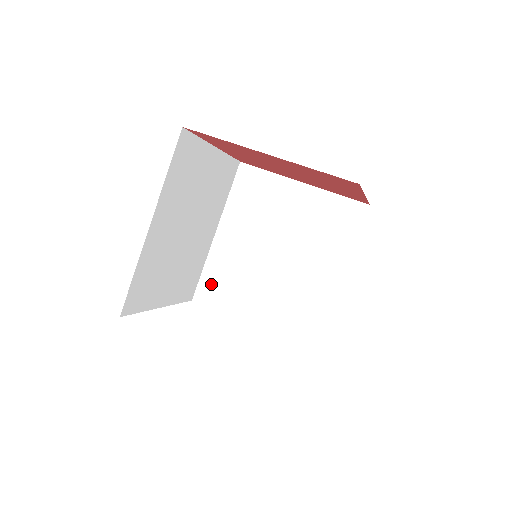
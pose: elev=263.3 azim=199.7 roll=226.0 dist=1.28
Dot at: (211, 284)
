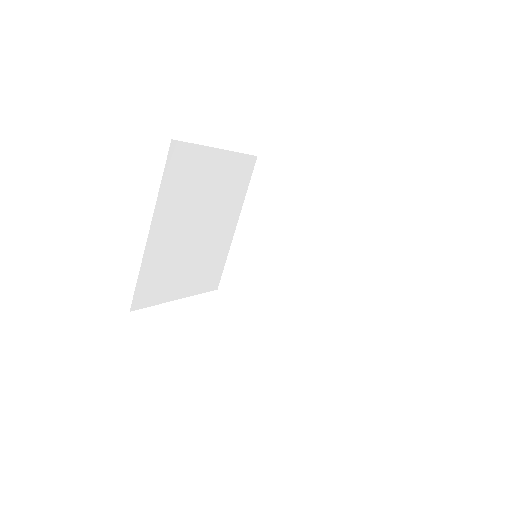
Dot at: (233, 275)
